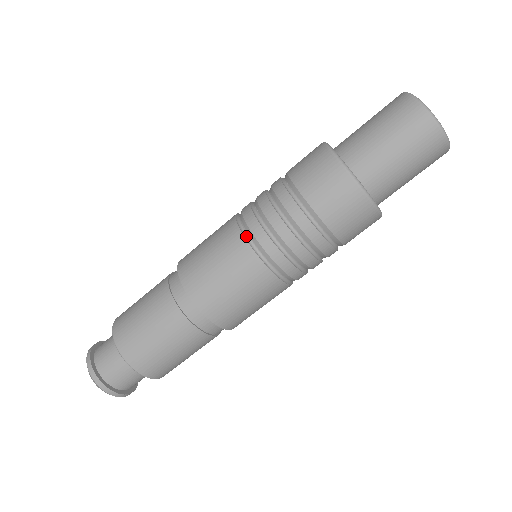
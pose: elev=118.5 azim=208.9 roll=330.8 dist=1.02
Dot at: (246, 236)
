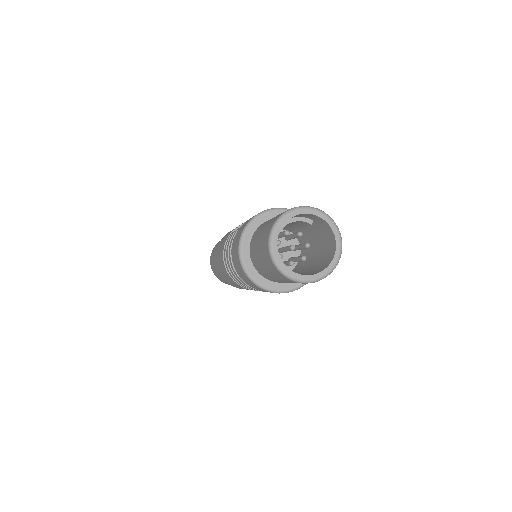
Dot at: occluded
